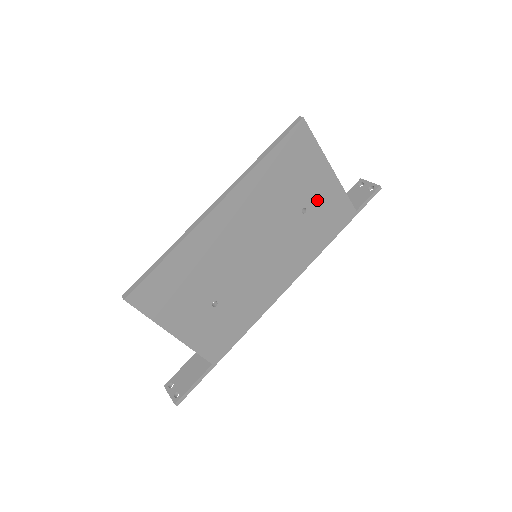
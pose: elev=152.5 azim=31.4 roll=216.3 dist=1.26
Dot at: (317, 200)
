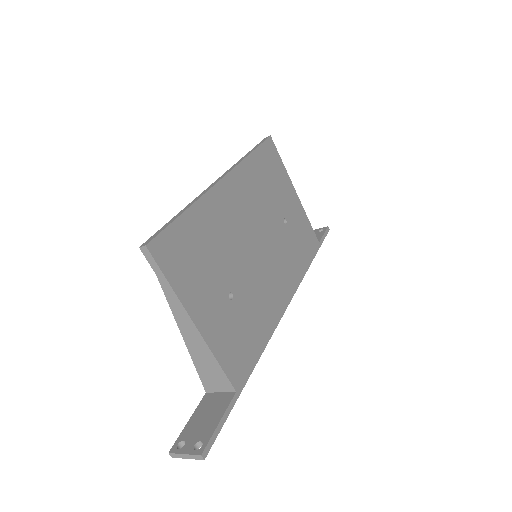
Dot at: (292, 216)
